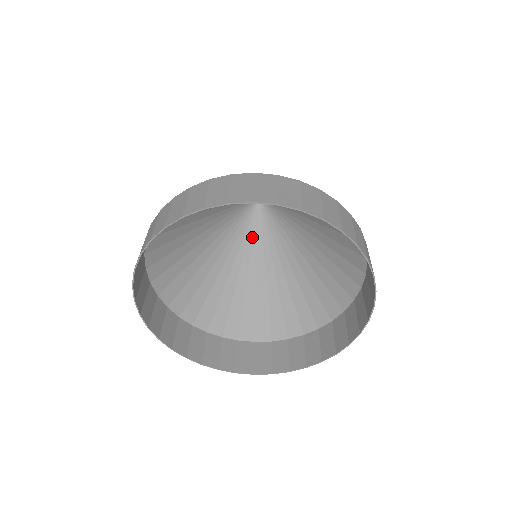
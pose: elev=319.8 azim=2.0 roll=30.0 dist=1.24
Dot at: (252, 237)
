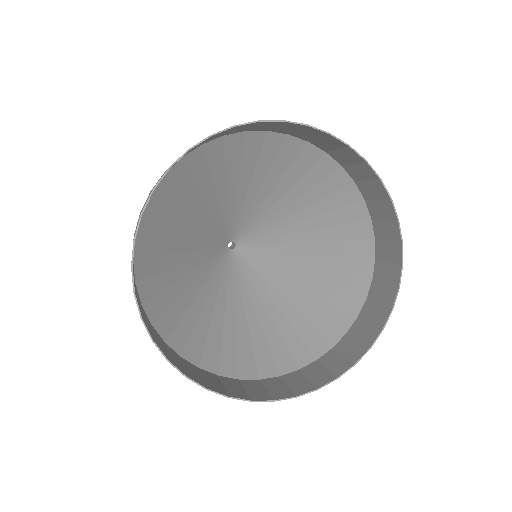
Dot at: (255, 272)
